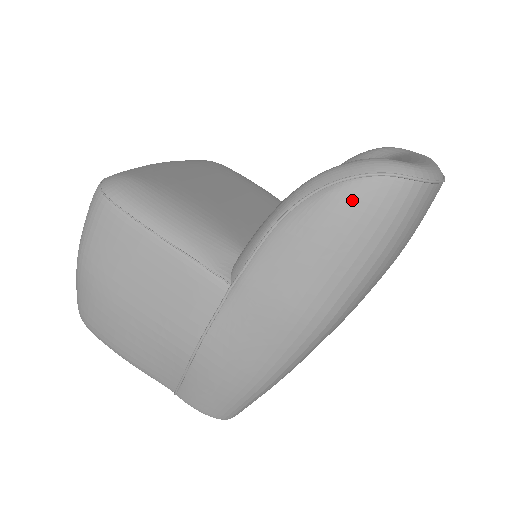
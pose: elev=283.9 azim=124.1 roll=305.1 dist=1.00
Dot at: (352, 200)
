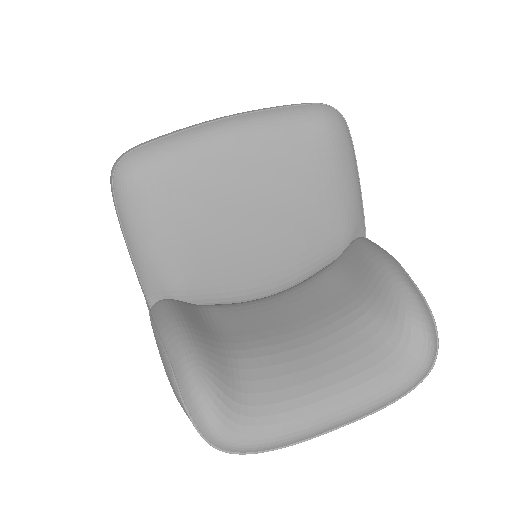
Dot at: (178, 401)
